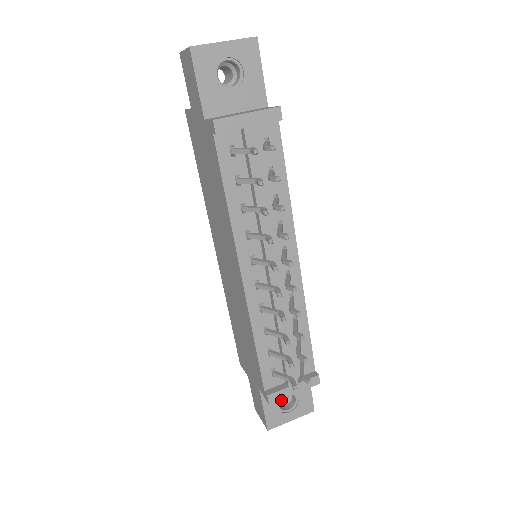
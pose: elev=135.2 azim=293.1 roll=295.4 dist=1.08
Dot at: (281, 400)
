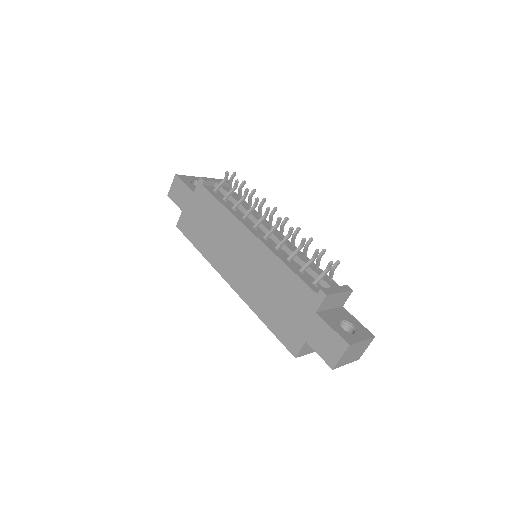
Dot at: occluded
